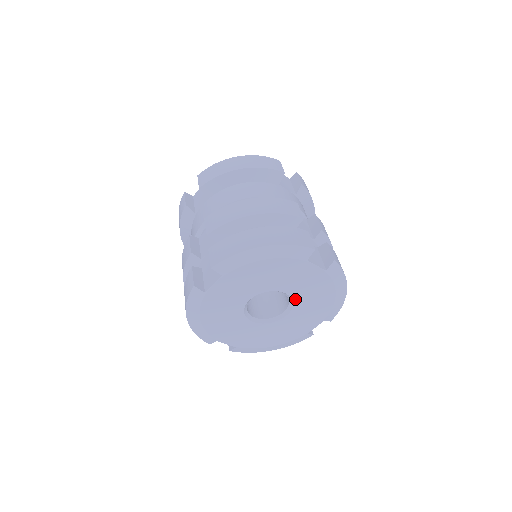
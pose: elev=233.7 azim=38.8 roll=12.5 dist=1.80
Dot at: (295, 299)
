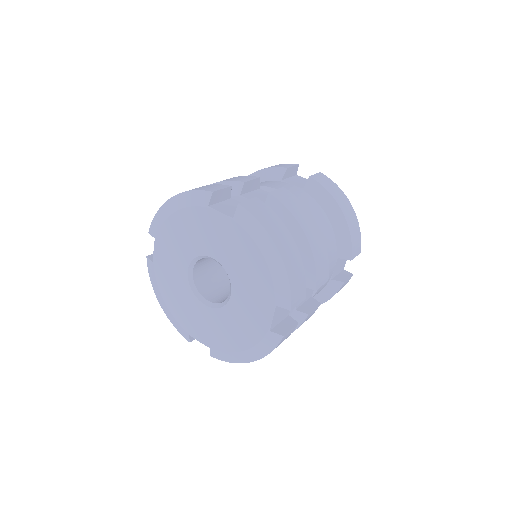
Dot at: (226, 267)
